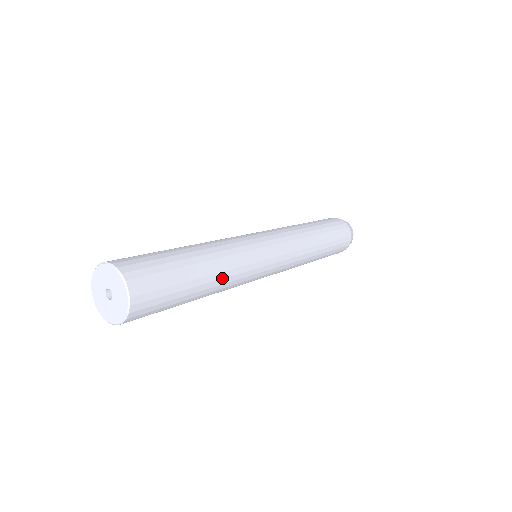
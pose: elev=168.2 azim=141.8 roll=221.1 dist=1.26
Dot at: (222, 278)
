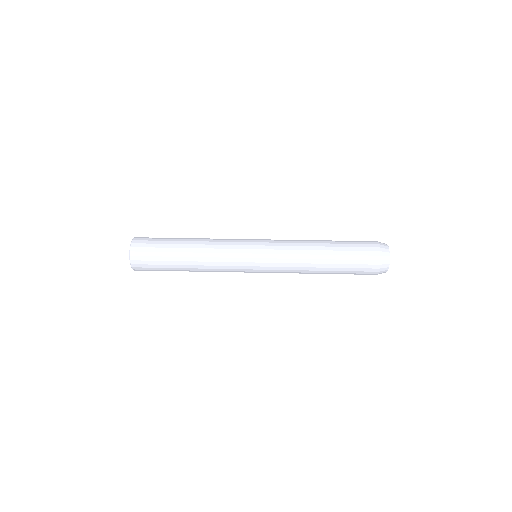
Dot at: (199, 257)
